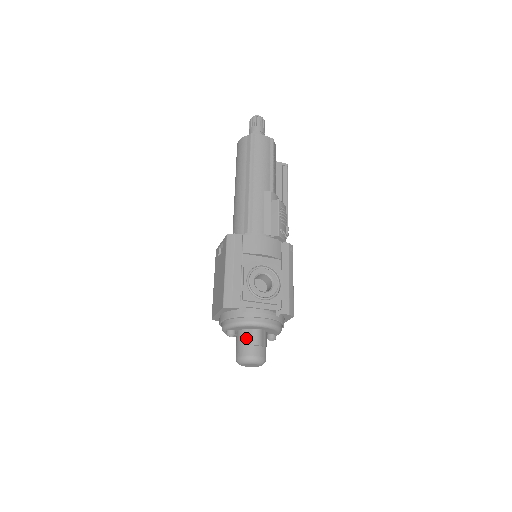
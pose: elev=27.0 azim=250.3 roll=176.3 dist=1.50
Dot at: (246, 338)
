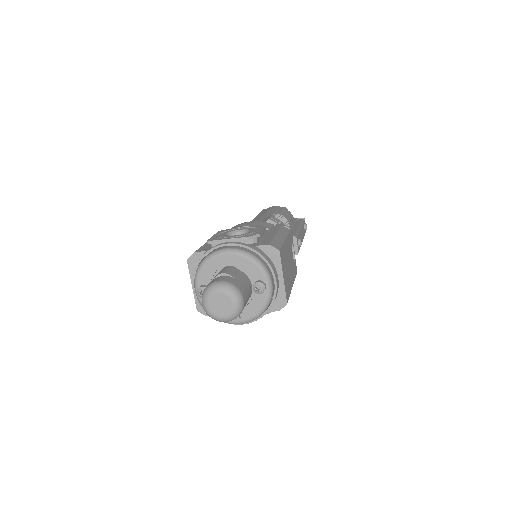
Dot at: occluded
